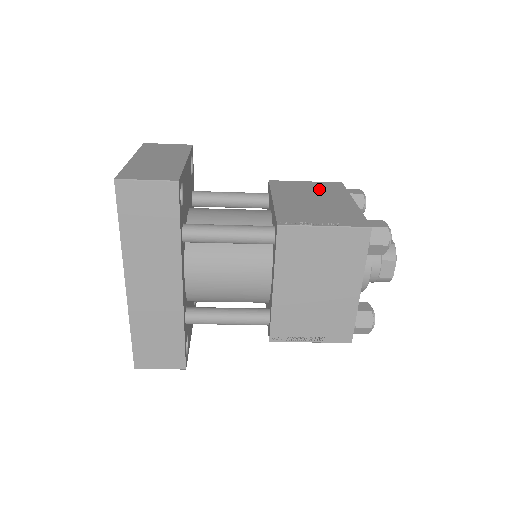
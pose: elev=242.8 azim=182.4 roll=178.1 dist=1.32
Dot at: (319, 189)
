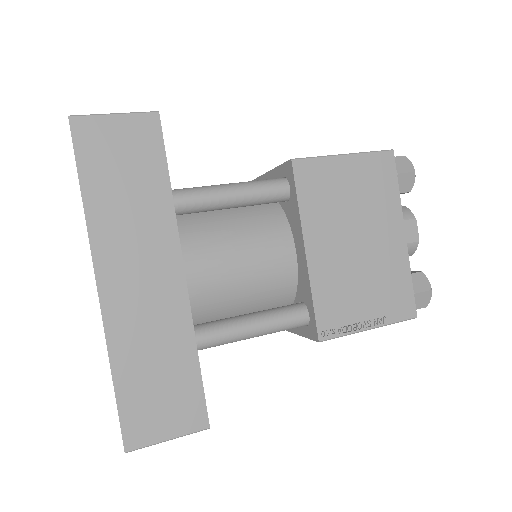
Dot at: occluded
